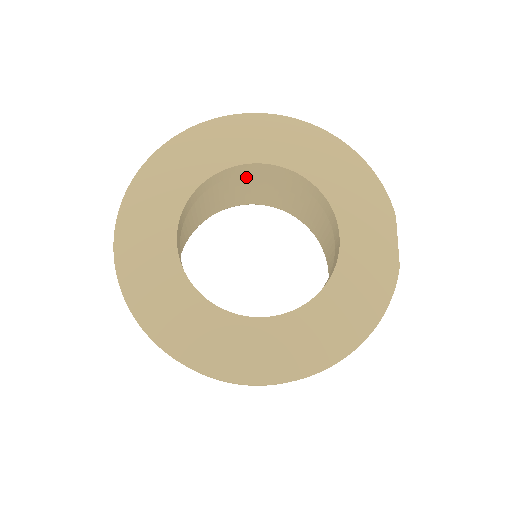
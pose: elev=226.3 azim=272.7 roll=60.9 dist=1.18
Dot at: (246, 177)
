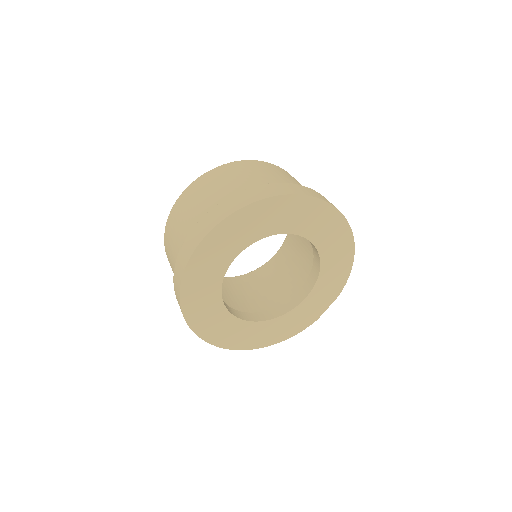
Dot at: occluded
